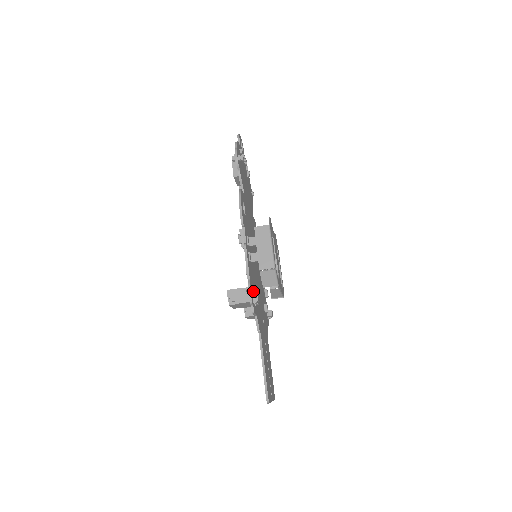
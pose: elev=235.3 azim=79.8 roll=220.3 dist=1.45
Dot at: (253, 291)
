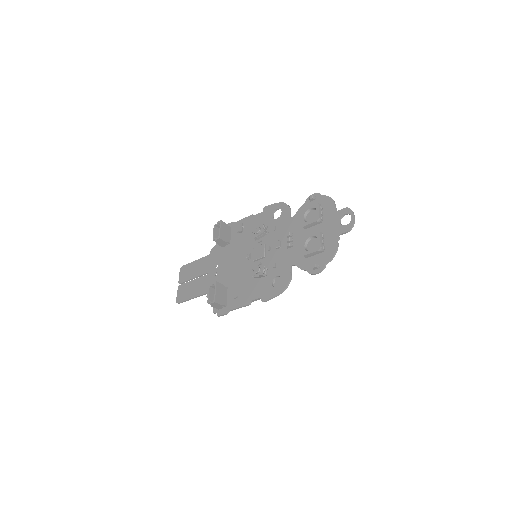
Dot at: (226, 306)
